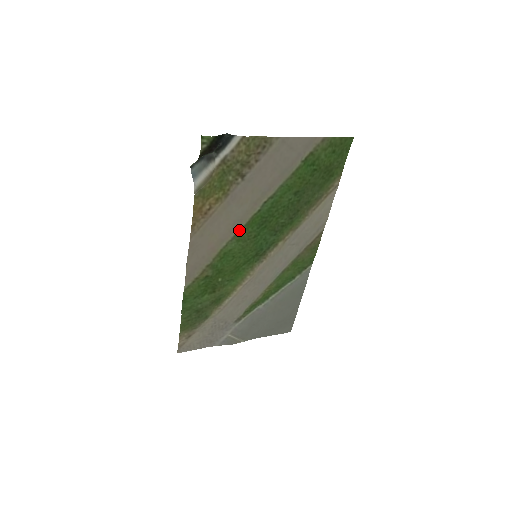
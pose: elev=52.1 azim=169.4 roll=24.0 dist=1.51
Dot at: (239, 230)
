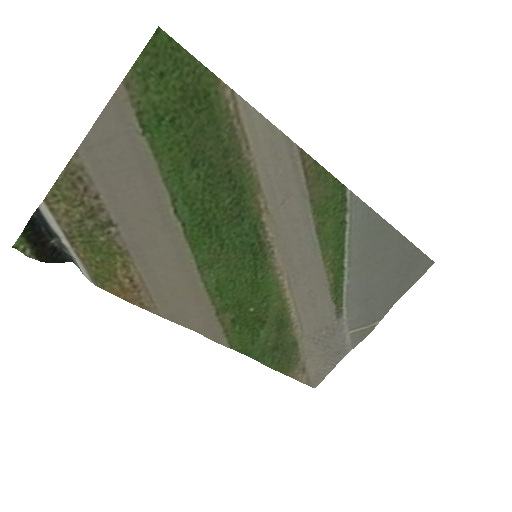
Dot at: (194, 260)
